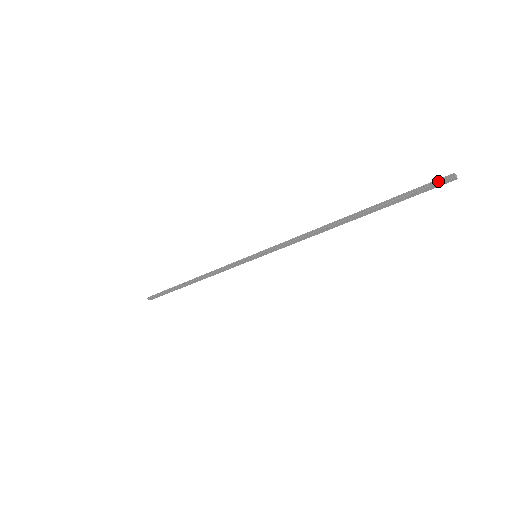
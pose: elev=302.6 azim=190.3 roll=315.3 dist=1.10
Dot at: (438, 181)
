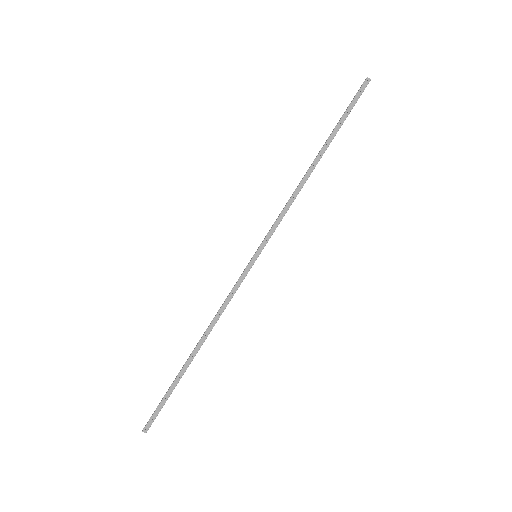
Dot at: (360, 87)
